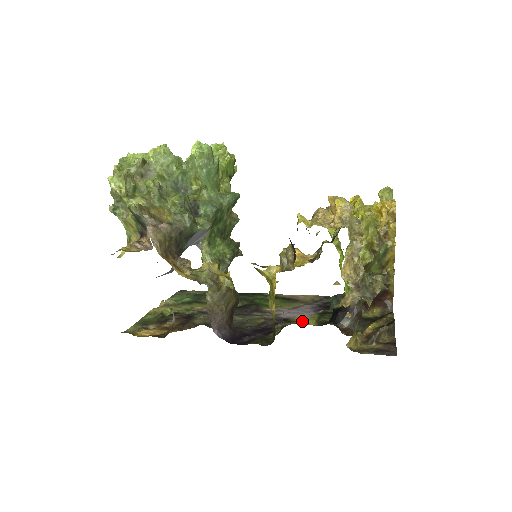
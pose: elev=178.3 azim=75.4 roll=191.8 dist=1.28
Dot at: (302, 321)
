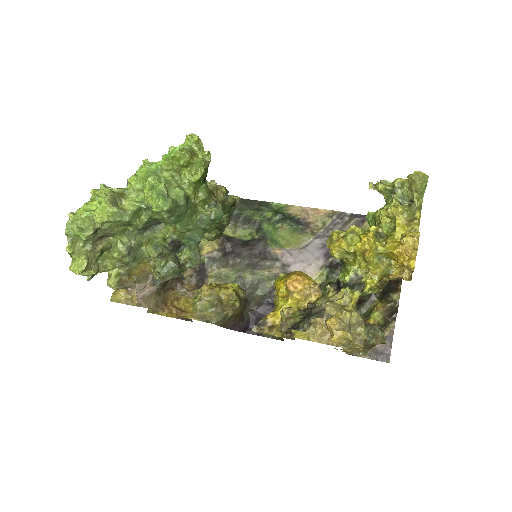
Dot at: occluded
